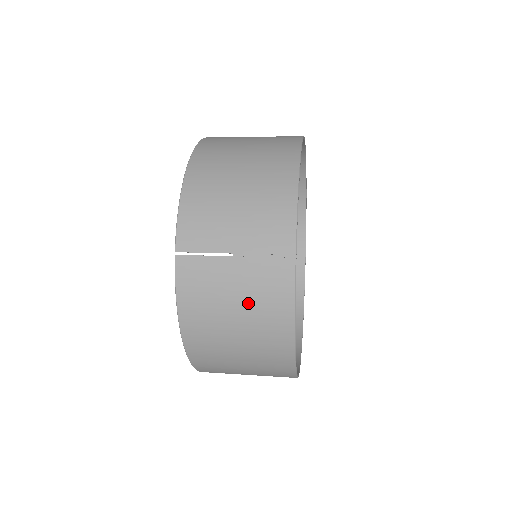
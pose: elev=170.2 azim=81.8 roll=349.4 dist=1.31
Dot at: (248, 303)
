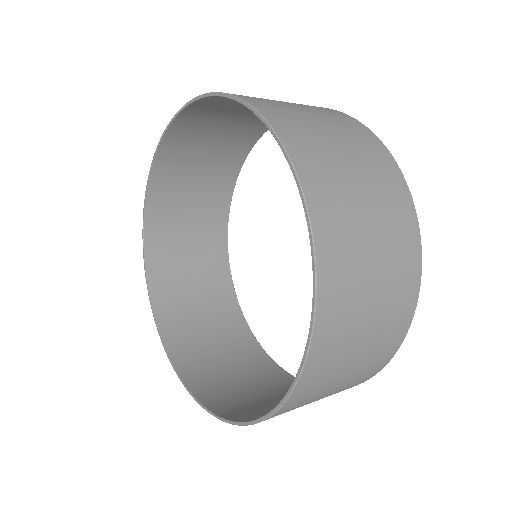
Dot at: (355, 151)
